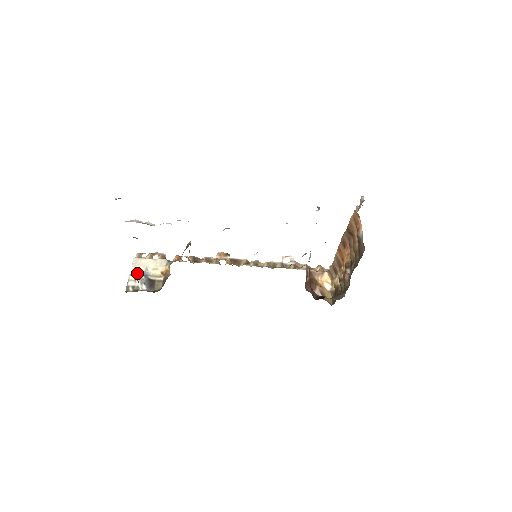
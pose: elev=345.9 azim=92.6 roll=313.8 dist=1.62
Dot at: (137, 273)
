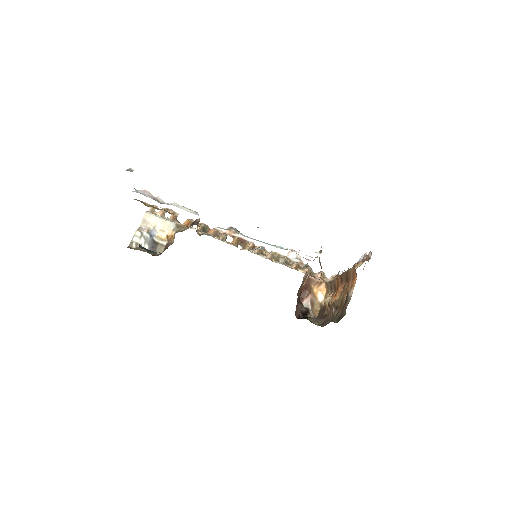
Dot at: (144, 230)
